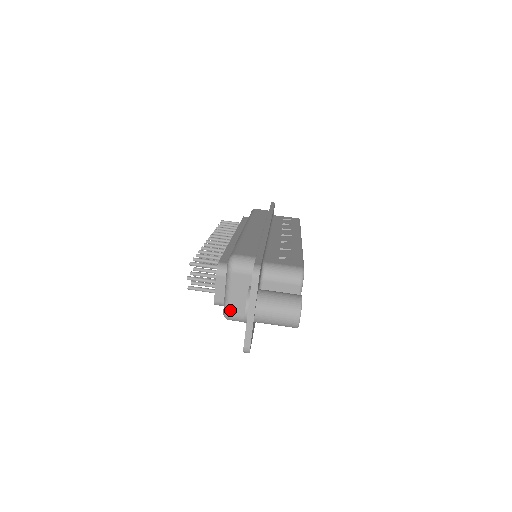
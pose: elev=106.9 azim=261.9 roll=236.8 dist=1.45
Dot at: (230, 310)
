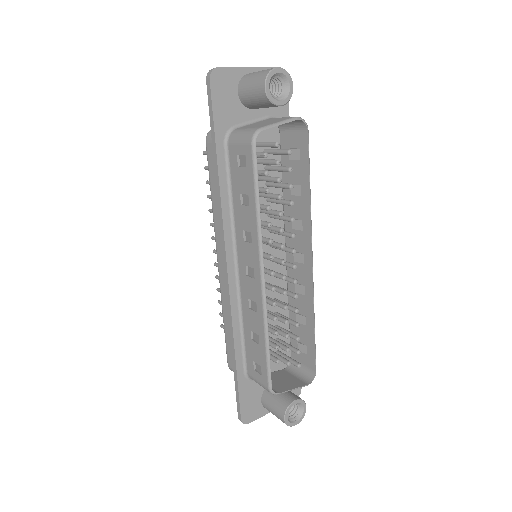
Dot at: occluded
